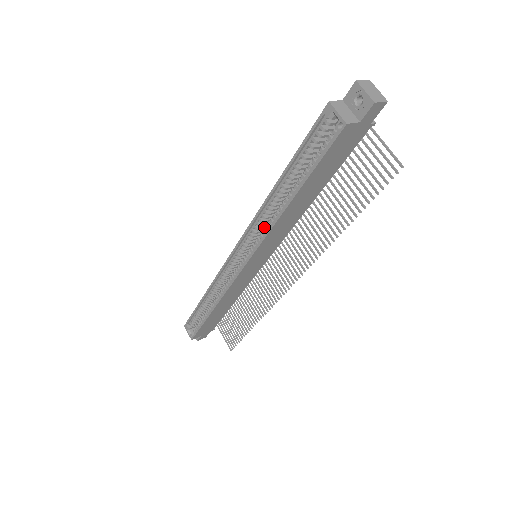
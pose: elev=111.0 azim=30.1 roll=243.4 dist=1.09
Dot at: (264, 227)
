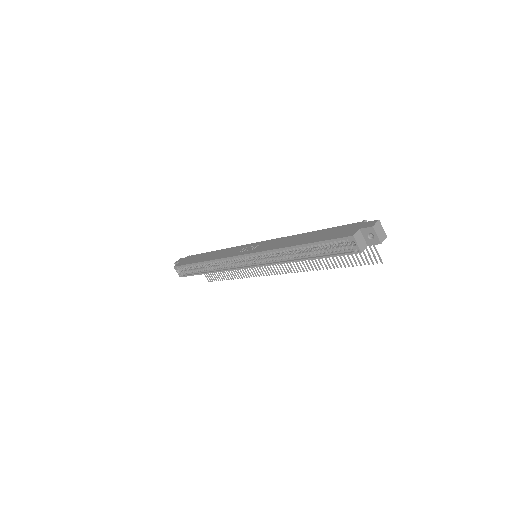
Dot at: occluded
